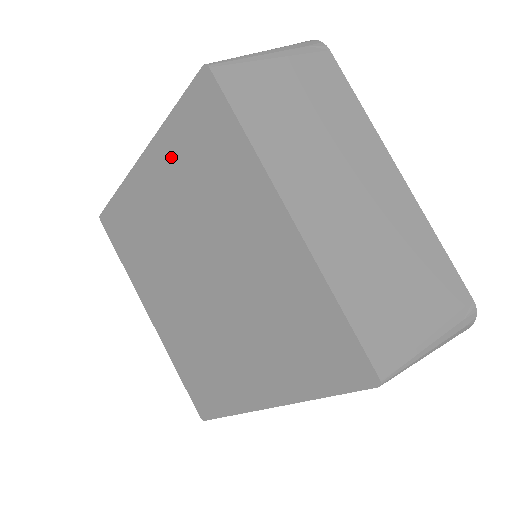
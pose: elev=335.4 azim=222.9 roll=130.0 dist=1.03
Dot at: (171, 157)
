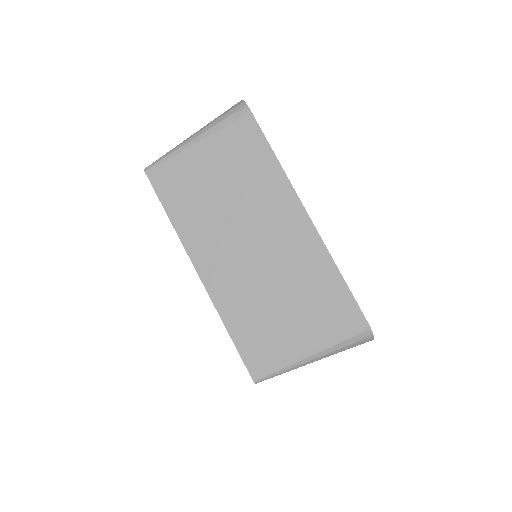
Dot at: occluded
